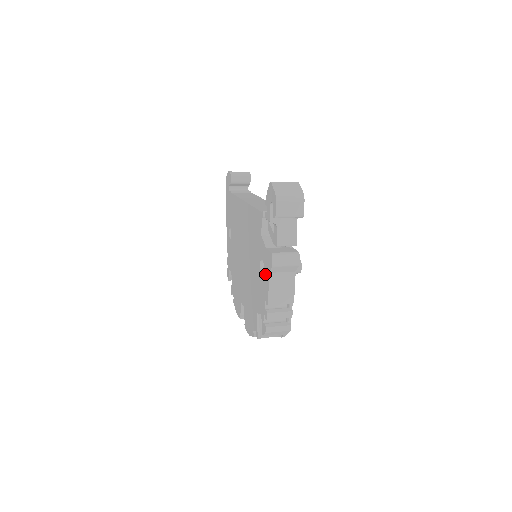
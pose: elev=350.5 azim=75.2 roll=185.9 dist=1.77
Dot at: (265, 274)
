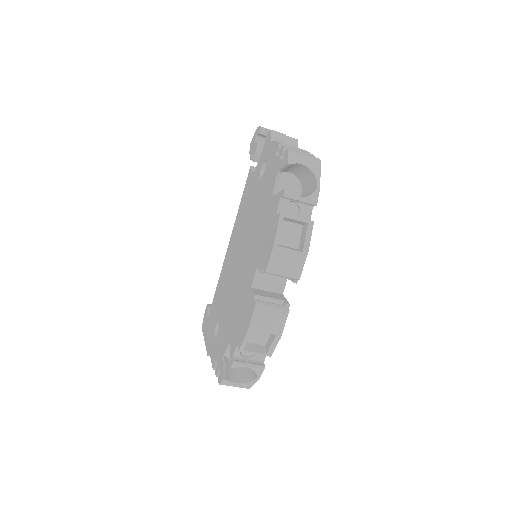
Dot at: (267, 155)
